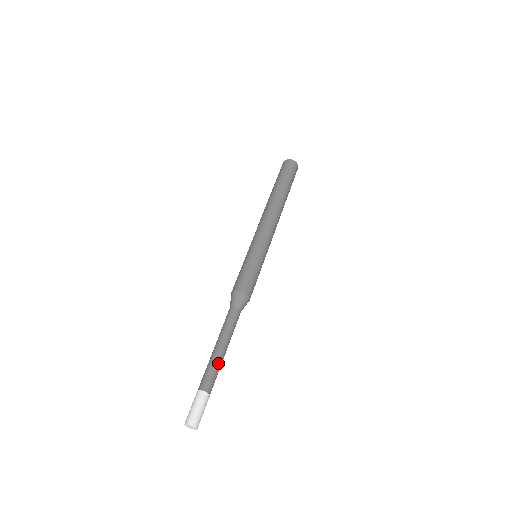
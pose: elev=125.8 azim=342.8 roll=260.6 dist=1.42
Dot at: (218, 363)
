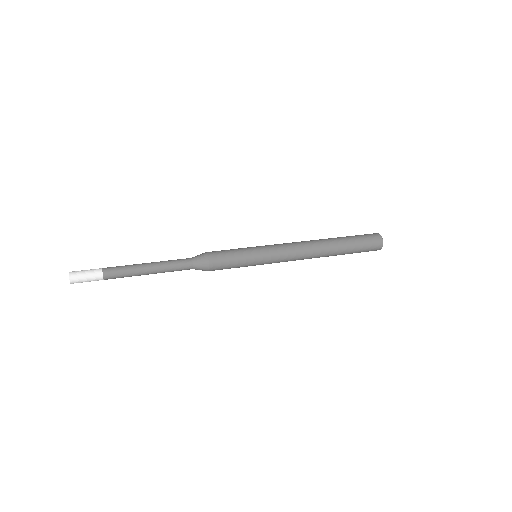
Dot at: (133, 272)
